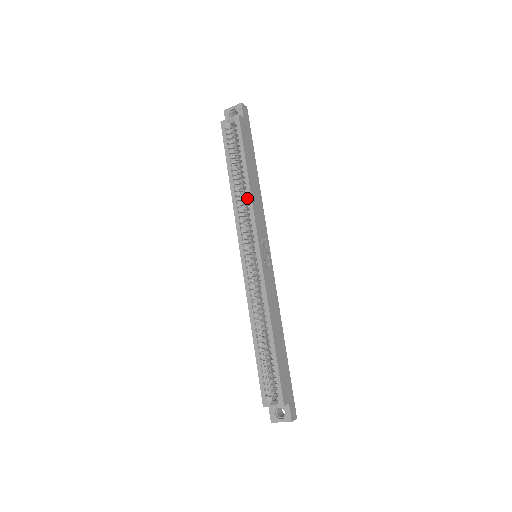
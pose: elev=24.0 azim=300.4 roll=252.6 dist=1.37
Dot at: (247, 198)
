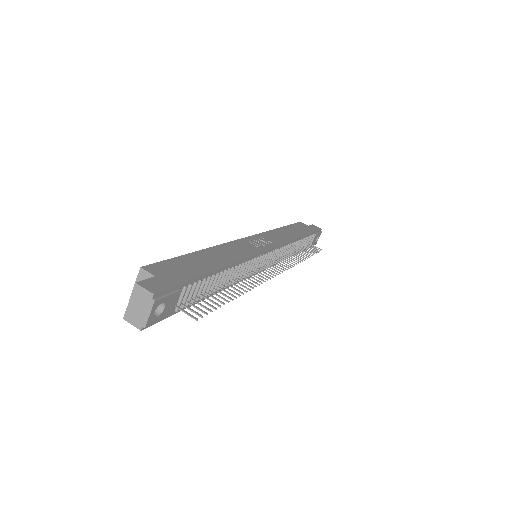
Dot at: occluded
